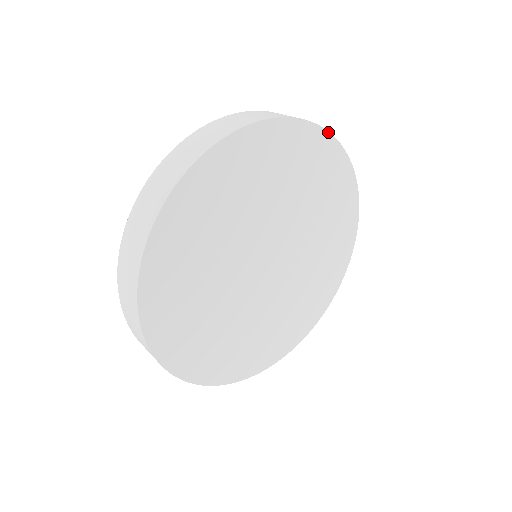
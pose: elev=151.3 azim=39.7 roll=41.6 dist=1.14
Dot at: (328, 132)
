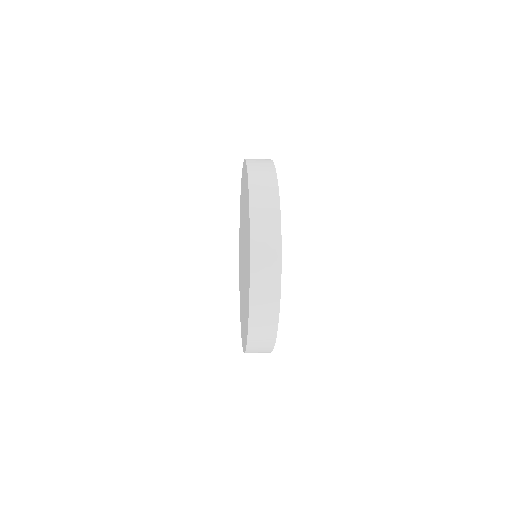
Dot at: occluded
